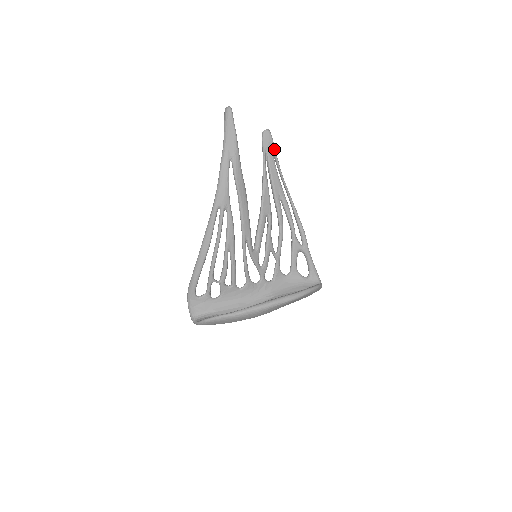
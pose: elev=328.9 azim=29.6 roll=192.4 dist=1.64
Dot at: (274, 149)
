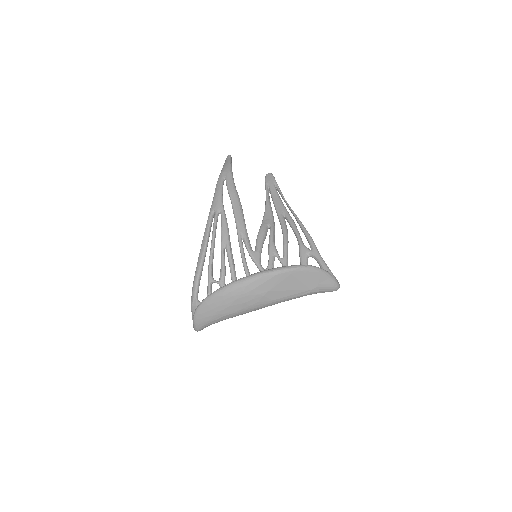
Dot at: (276, 183)
